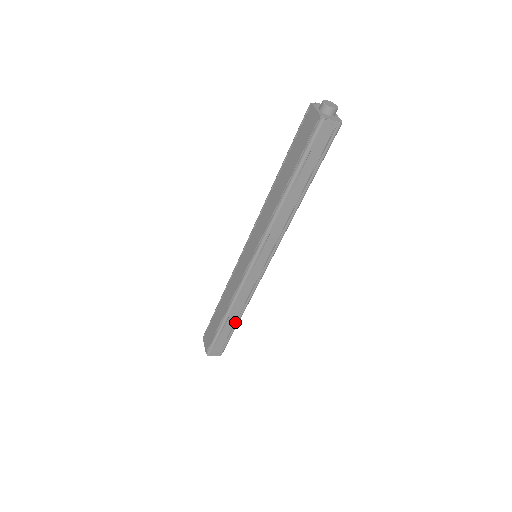
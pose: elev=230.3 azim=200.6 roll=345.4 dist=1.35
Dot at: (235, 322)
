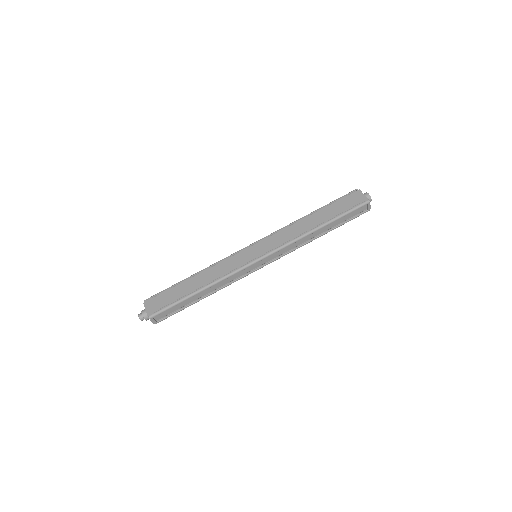
Dot at: (199, 299)
